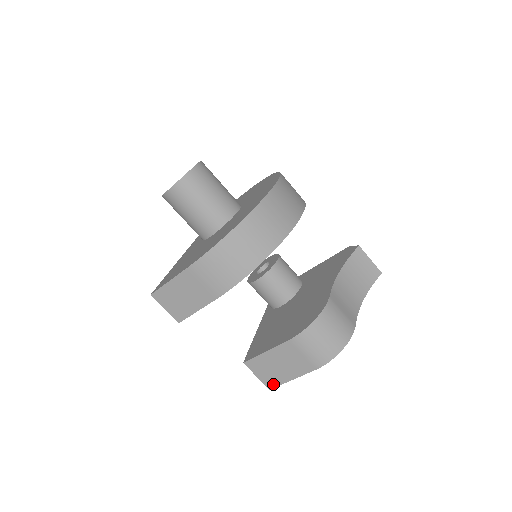
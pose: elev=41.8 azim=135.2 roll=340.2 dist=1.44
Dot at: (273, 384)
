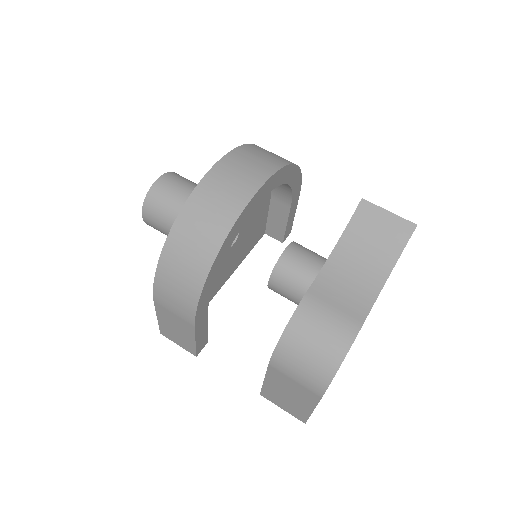
Dot at: (302, 417)
